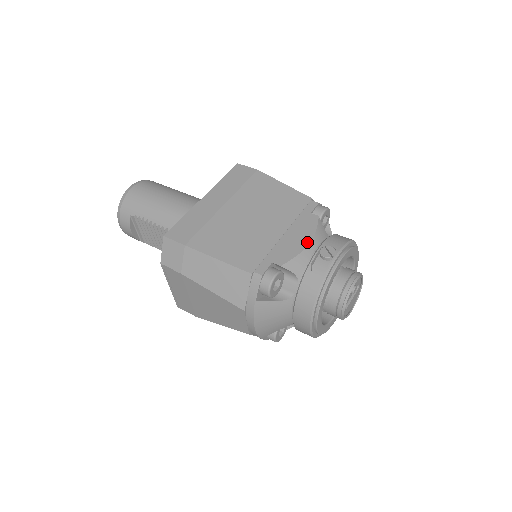
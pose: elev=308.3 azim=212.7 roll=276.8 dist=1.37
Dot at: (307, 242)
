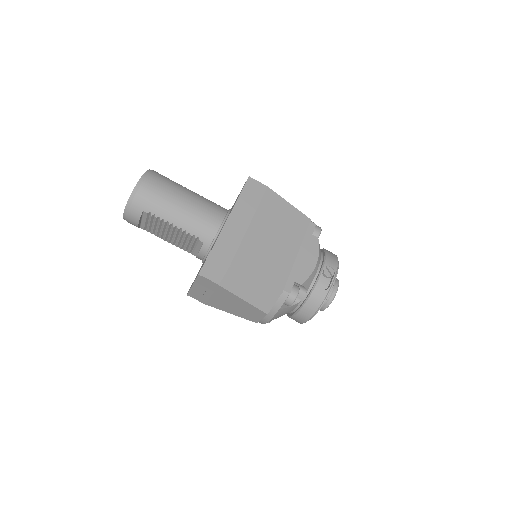
Dot at: (315, 263)
